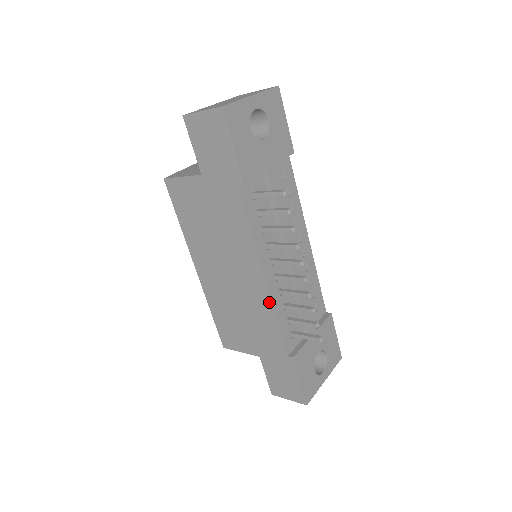
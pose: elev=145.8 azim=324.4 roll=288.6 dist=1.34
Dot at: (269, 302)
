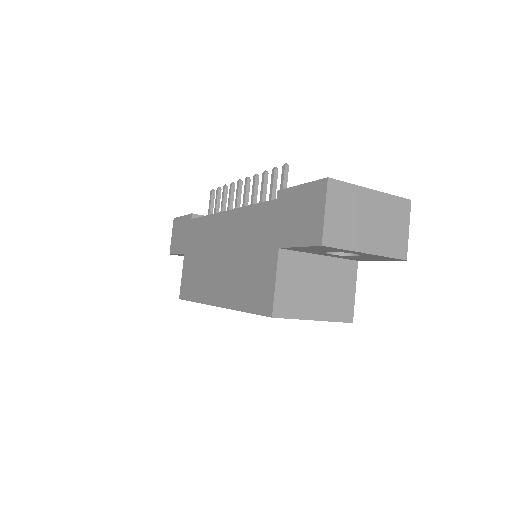
Dot at: (239, 212)
